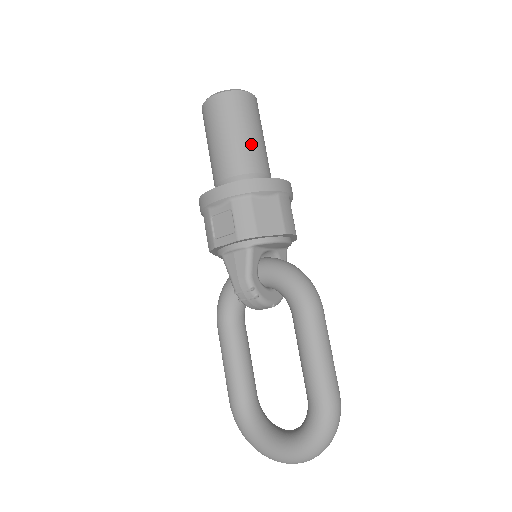
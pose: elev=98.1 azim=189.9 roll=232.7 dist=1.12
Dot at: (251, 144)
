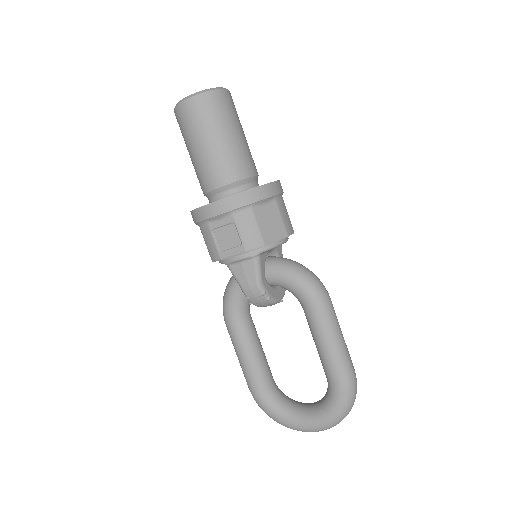
Dot at: (238, 148)
